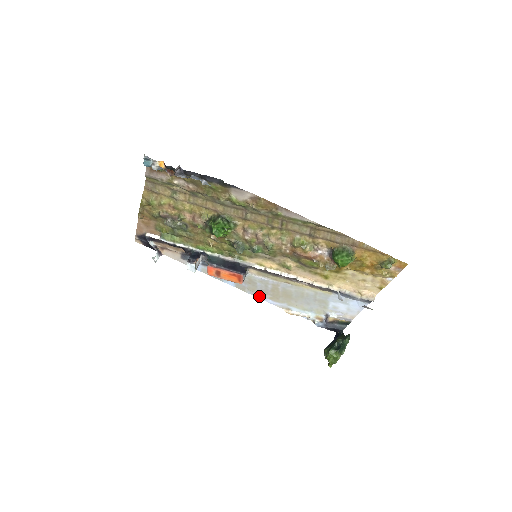
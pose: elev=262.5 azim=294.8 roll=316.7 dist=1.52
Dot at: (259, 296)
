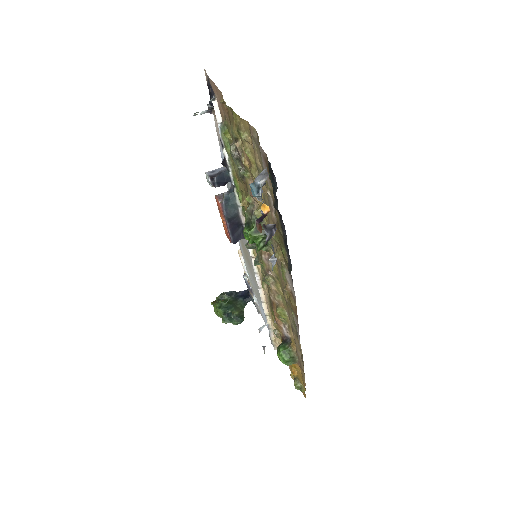
Dot at: occluded
